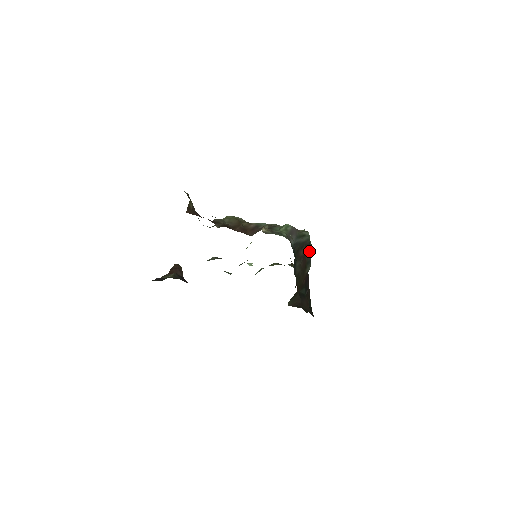
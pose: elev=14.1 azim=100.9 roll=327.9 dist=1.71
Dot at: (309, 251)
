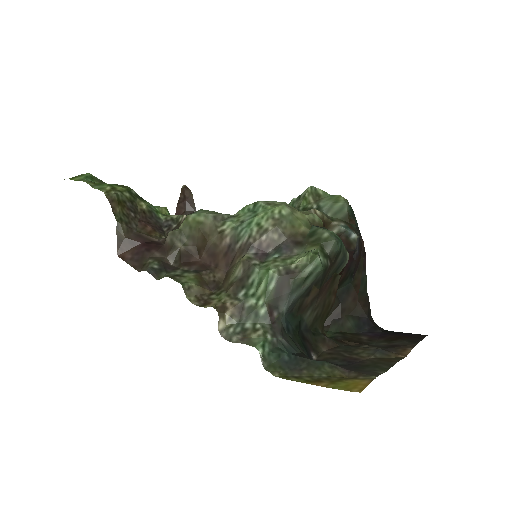
Dot at: (333, 262)
